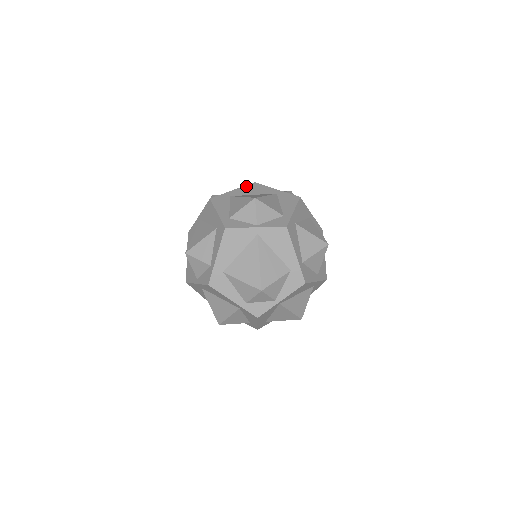
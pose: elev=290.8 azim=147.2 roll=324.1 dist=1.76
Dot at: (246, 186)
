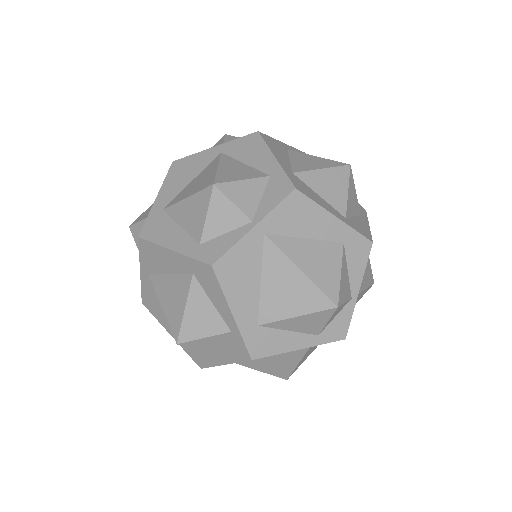
Dot at: (168, 177)
